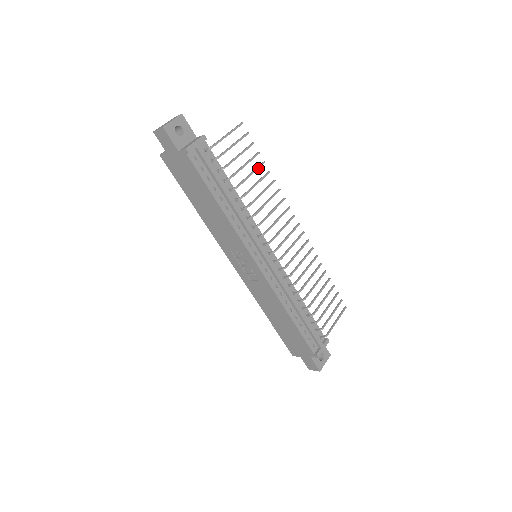
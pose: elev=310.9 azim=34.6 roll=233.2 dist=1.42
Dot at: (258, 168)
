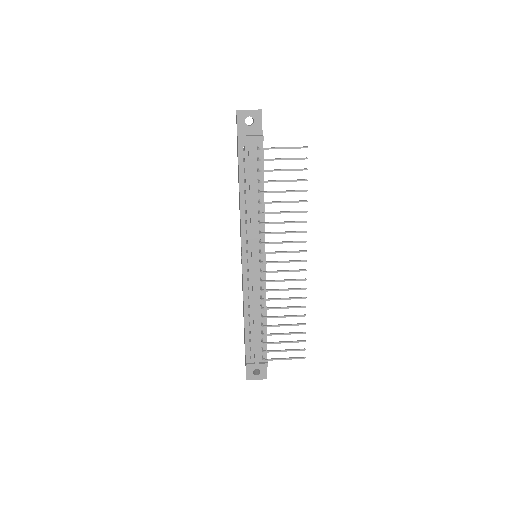
Dot at: (296, 191)
